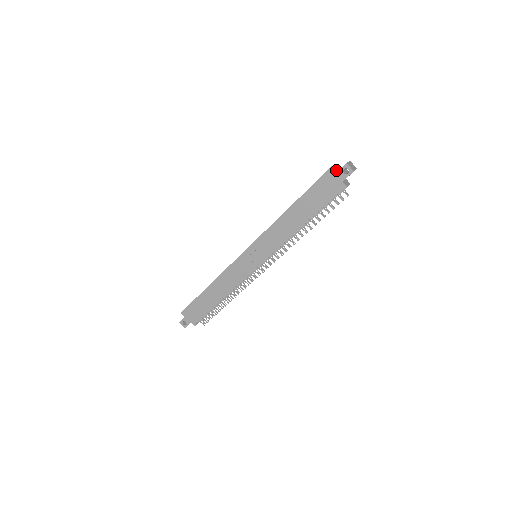
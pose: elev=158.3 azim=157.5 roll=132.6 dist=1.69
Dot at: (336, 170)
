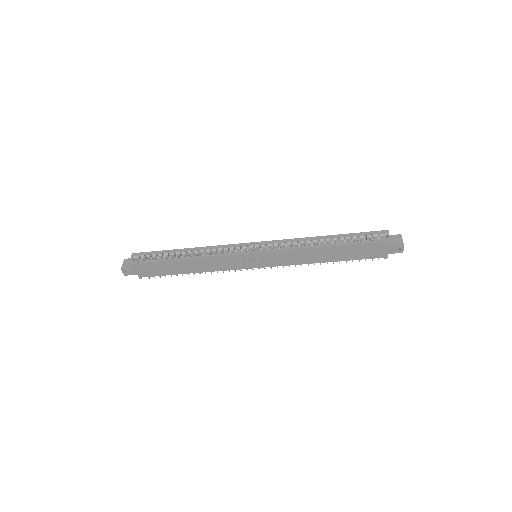
Dot at: (390, 243)
